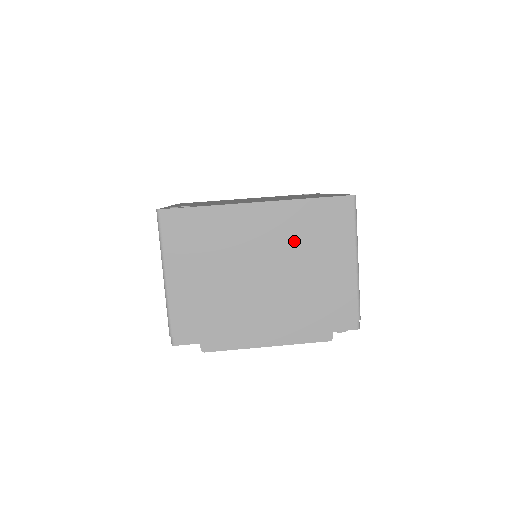
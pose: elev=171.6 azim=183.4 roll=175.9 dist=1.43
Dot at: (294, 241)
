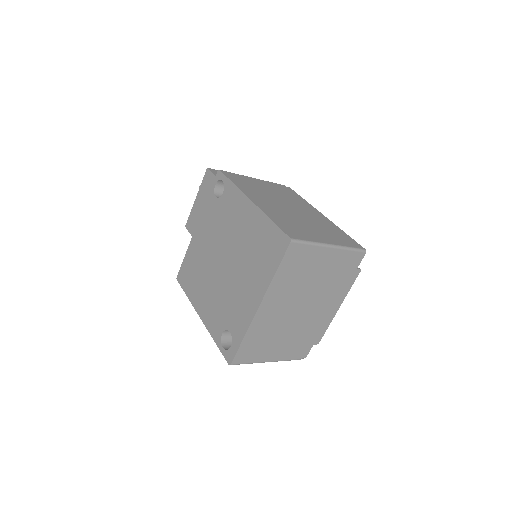
Dot at: (294, 287)
